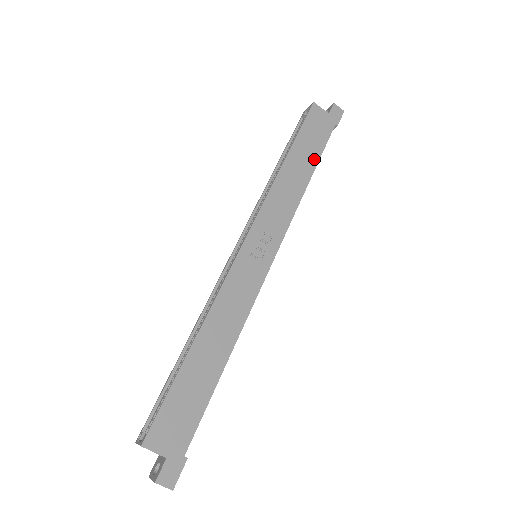
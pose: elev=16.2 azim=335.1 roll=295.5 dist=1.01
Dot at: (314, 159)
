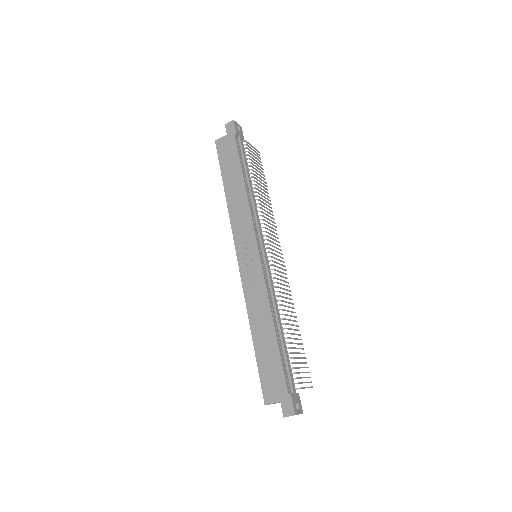
Dot at: (238, 170)
